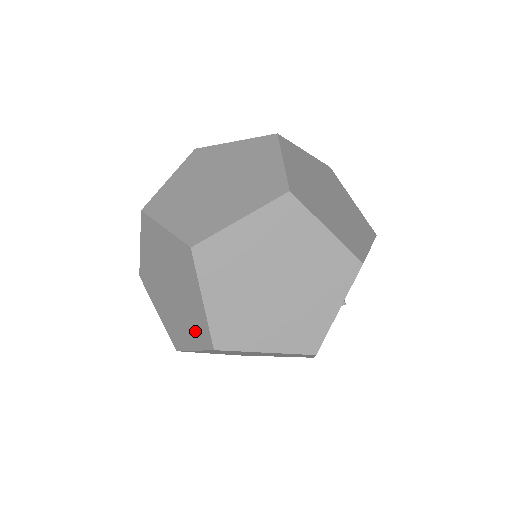
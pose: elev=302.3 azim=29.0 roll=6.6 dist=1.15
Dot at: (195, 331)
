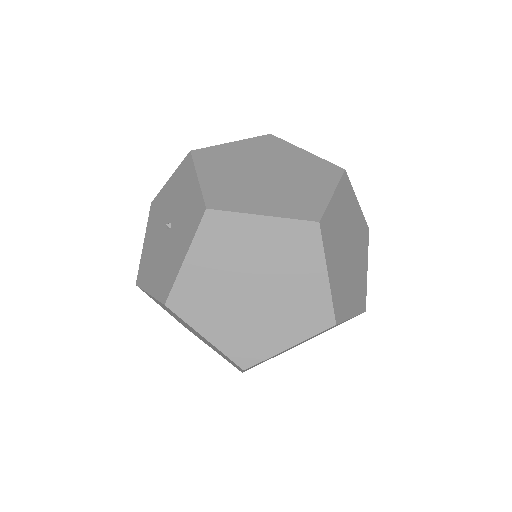
Dot at: (301, 320)
